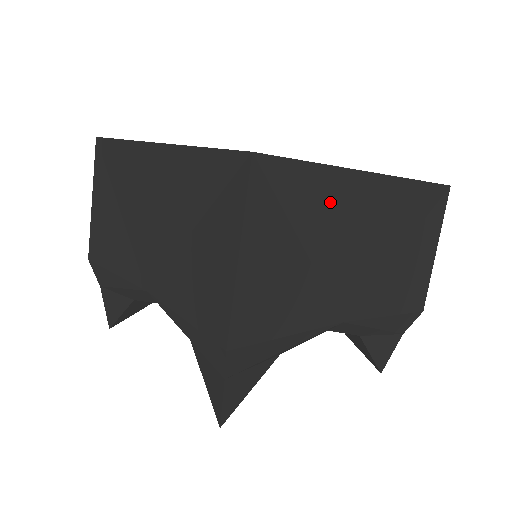
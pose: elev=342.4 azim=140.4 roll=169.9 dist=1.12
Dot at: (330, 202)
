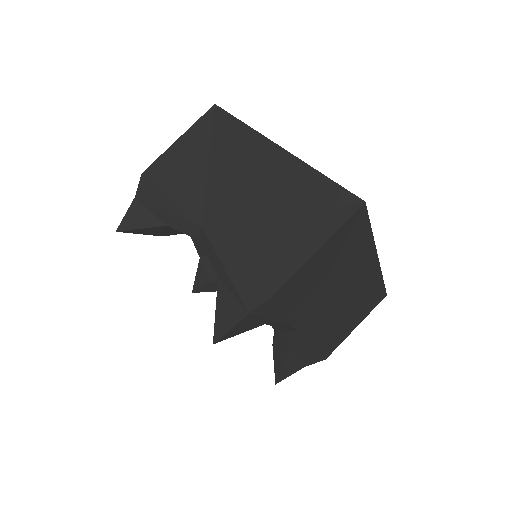
Dot at: (358, 255)
